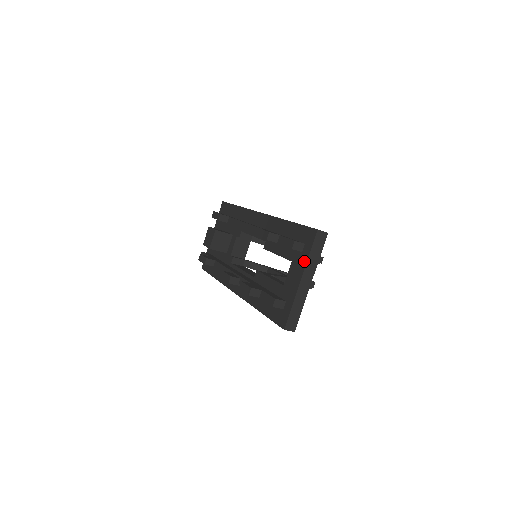
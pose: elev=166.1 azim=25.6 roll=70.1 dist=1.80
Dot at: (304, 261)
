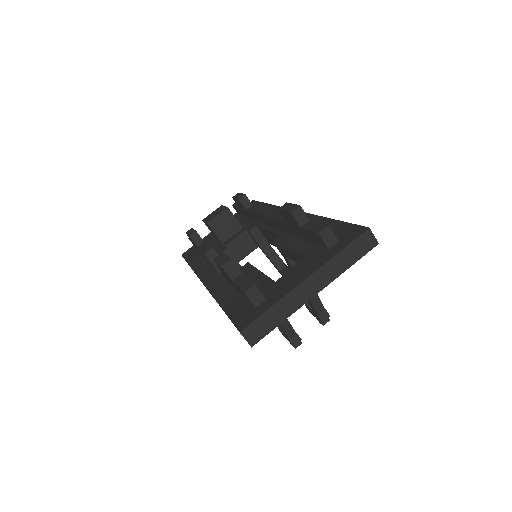
Dot at: (326, 258)
